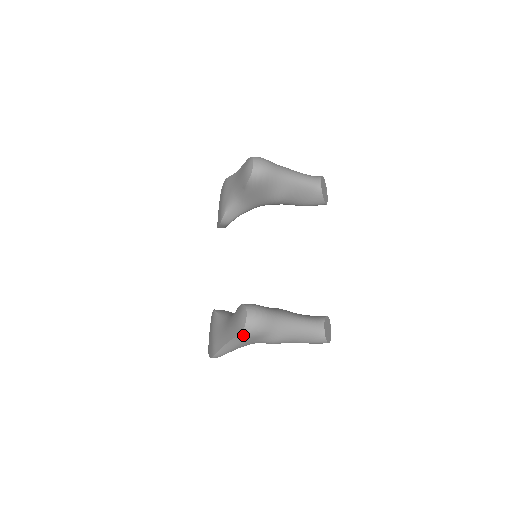
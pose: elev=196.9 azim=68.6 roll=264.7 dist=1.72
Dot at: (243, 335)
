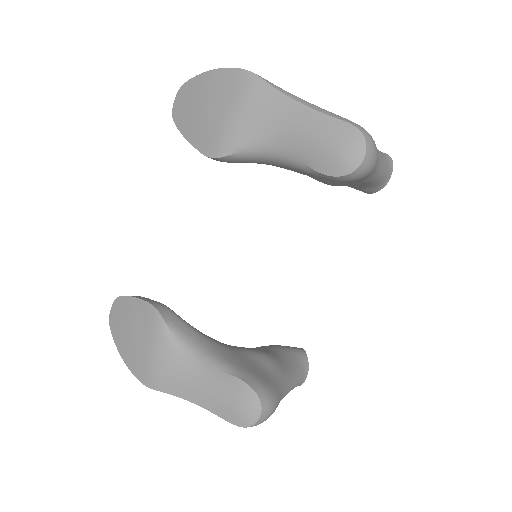
Dot at: (236, 424)
